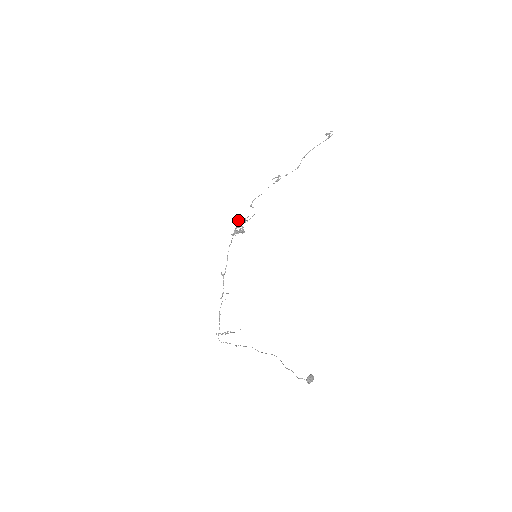
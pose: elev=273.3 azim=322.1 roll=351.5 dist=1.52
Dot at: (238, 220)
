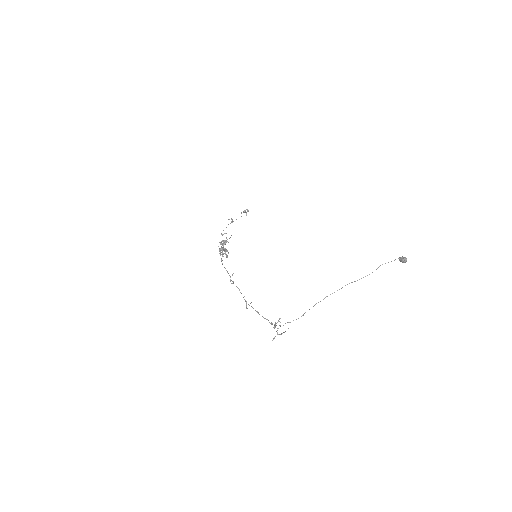
Dot at: (219, 242)
